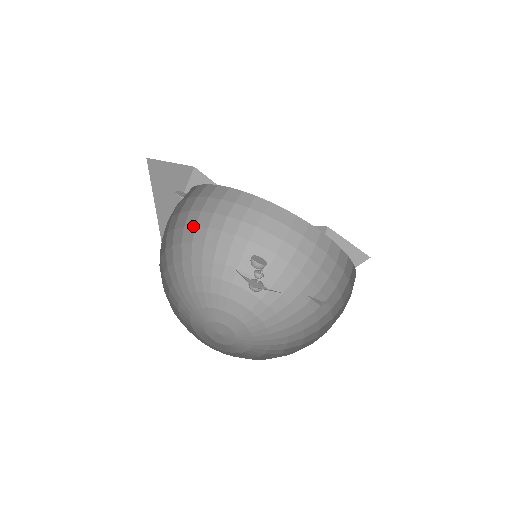
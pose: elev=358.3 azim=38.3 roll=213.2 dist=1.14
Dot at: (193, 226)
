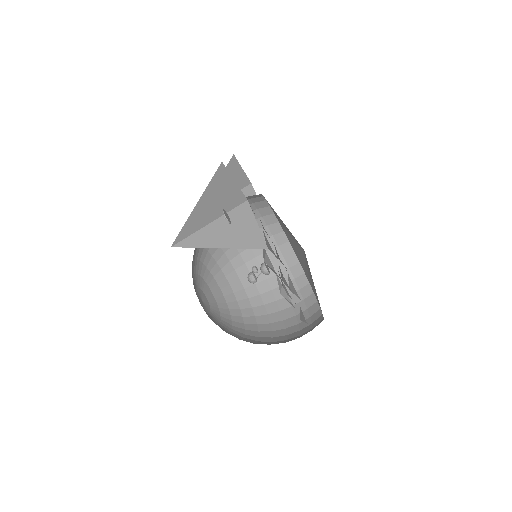
Dot at: occluded
